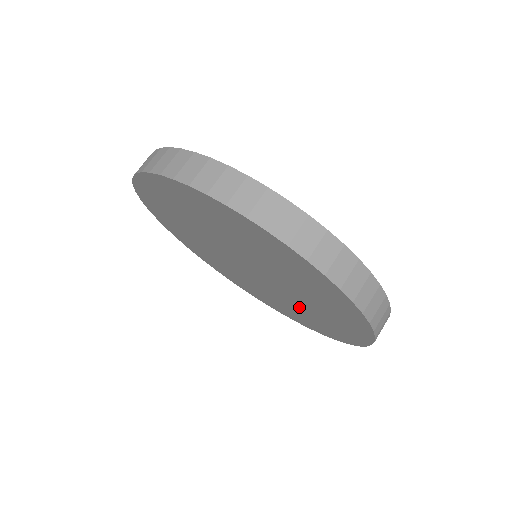
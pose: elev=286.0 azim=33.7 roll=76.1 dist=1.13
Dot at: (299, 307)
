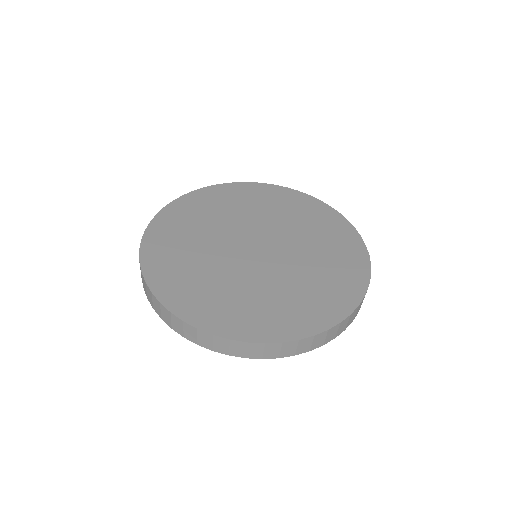
Dot at: occluded
